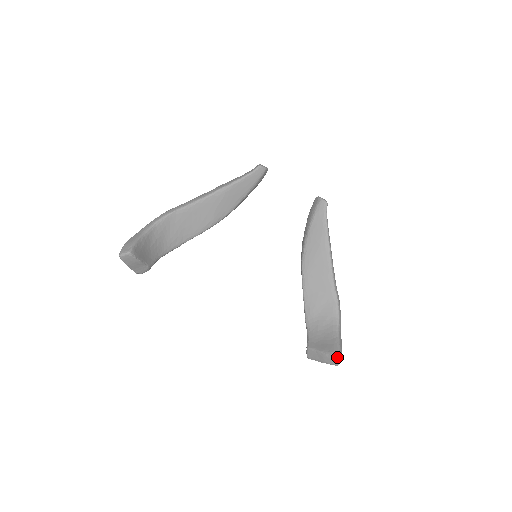
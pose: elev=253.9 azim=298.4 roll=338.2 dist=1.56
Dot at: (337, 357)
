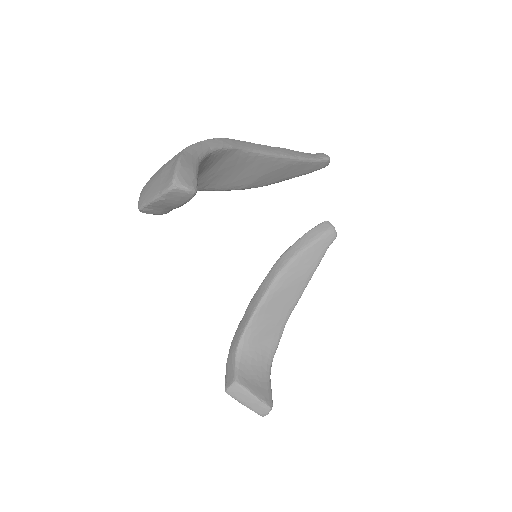
Dot at: (271, 409)
